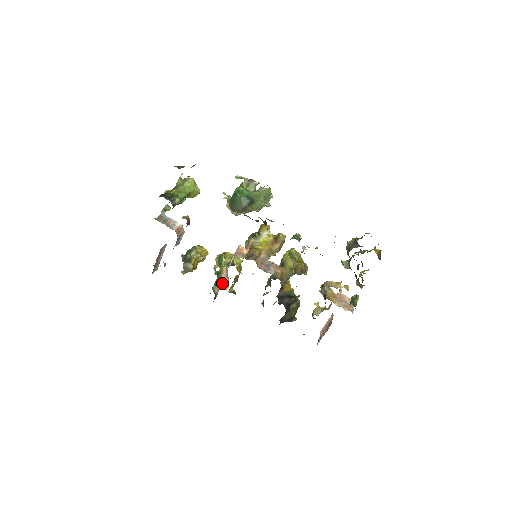
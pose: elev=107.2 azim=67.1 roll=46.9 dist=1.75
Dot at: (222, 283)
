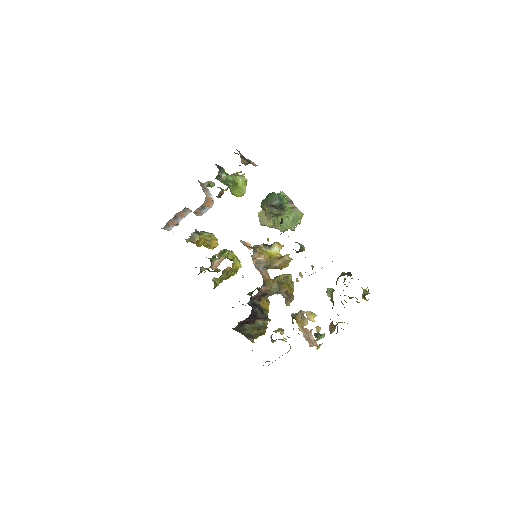
Dot at: (212, 265)
